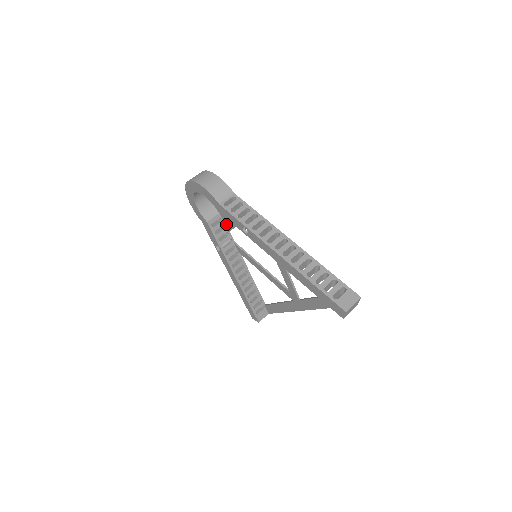
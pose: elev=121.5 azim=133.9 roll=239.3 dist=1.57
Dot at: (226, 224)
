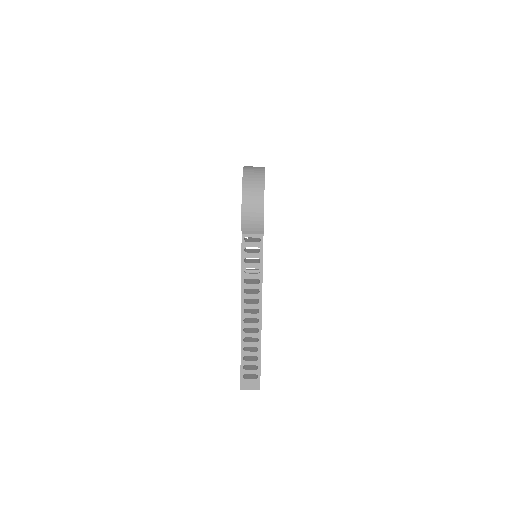
Dot at: occluded
